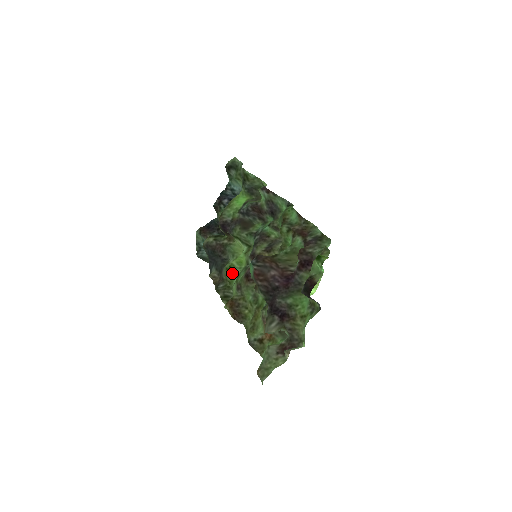
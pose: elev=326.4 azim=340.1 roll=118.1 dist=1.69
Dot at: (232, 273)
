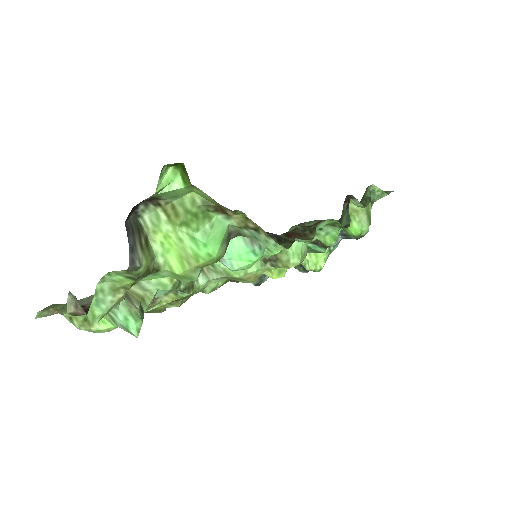
Dot at: occluded
